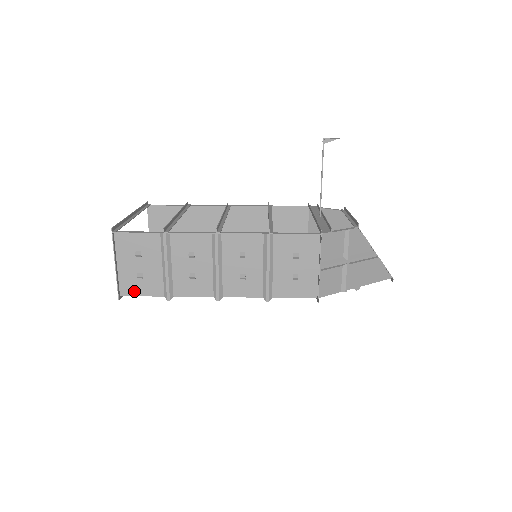
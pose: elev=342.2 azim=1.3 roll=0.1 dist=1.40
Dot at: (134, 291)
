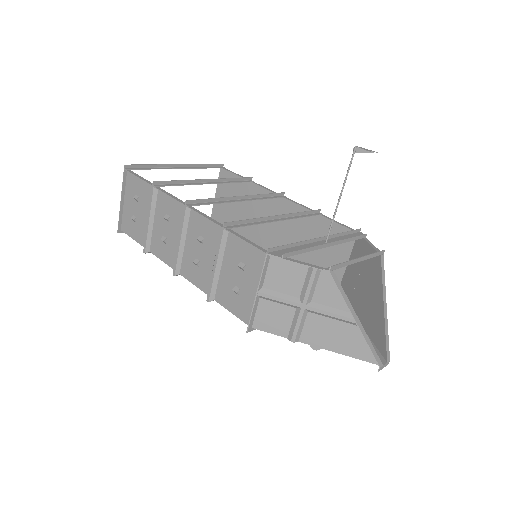
Dot at: (129, 231)
